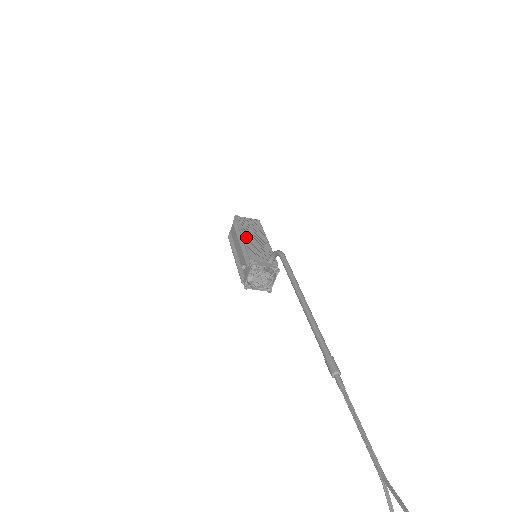
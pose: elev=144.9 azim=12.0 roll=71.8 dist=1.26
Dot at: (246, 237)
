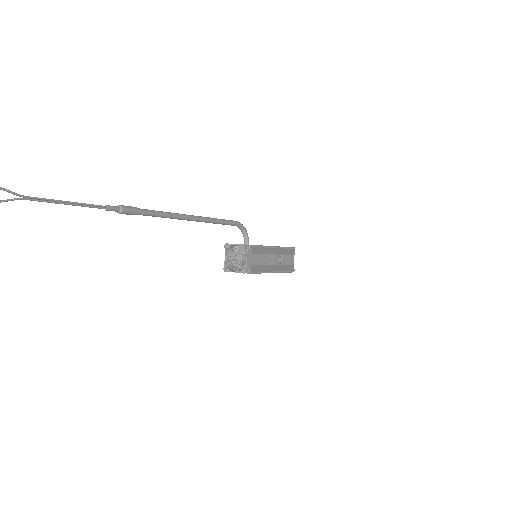
Dot at: occluded
